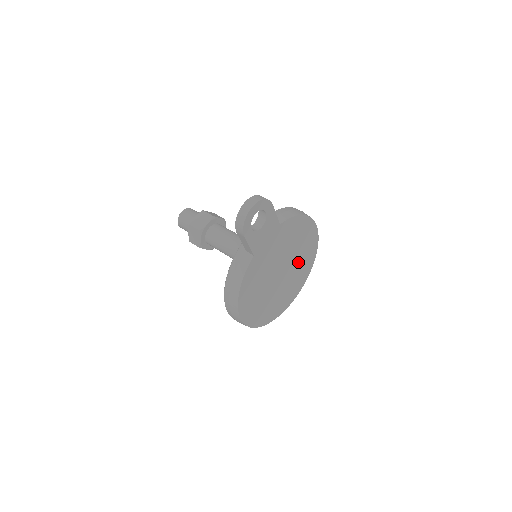
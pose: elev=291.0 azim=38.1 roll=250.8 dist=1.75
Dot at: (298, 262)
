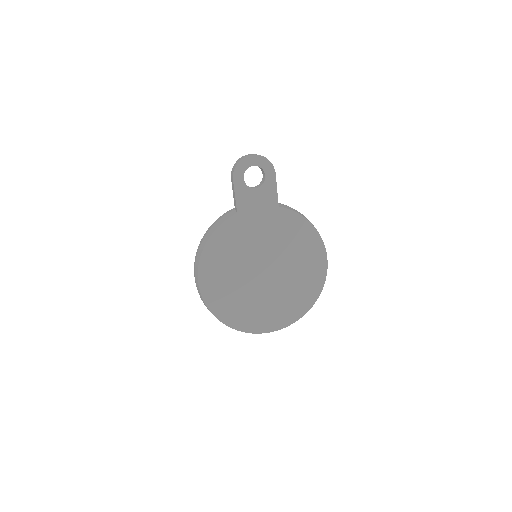
Dot at: (291, 281)
